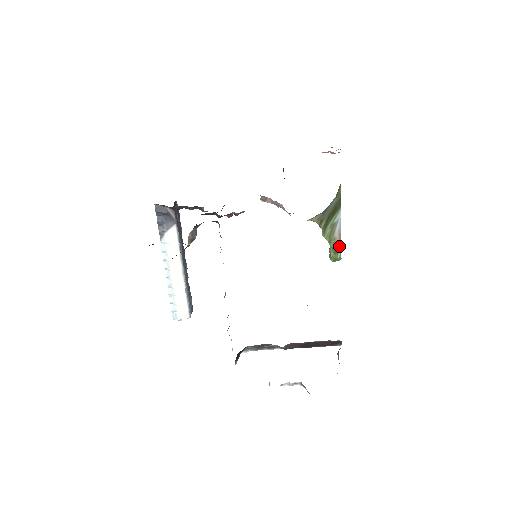
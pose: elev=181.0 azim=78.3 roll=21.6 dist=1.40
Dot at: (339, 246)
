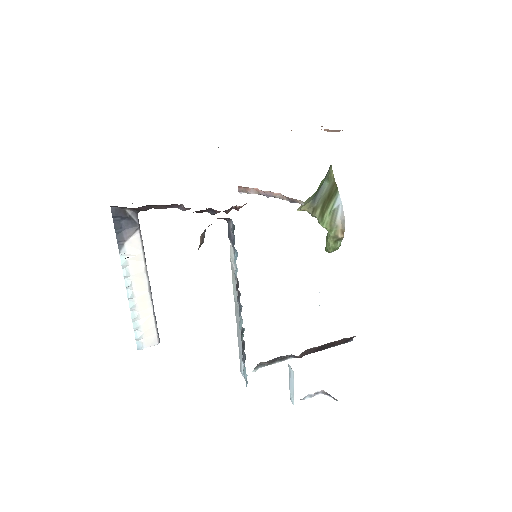
Dot at: (342, 234)
